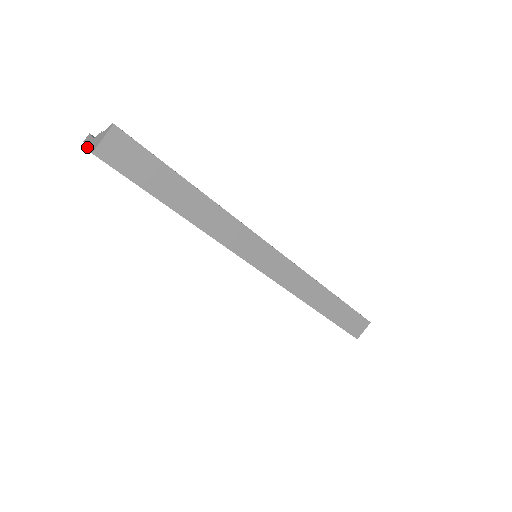
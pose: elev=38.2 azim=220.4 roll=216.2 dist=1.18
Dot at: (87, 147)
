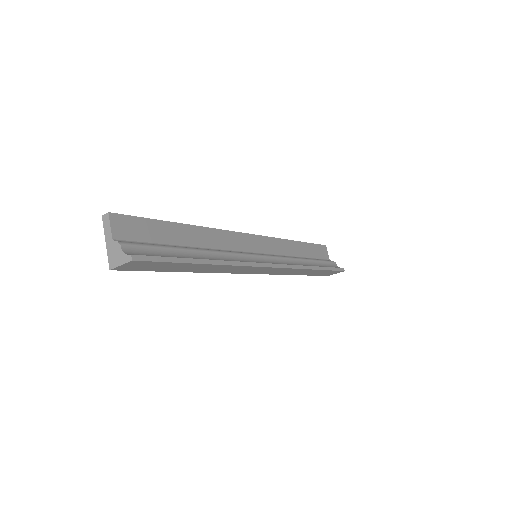
Dot at: occluded
